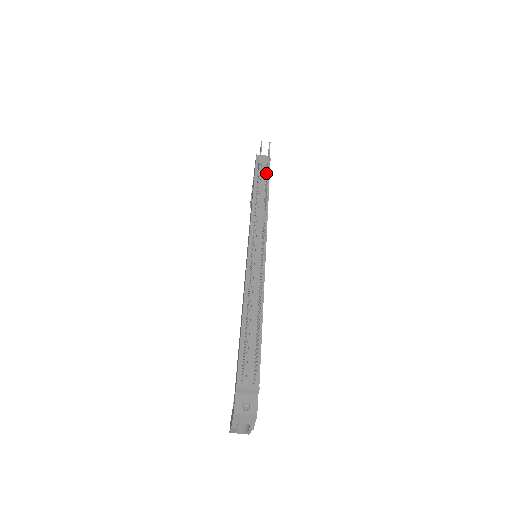
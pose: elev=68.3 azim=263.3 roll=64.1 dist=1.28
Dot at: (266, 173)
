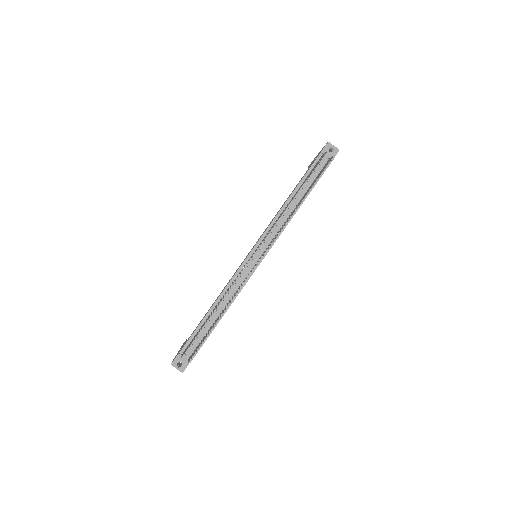
Dot at: (313, 182)
